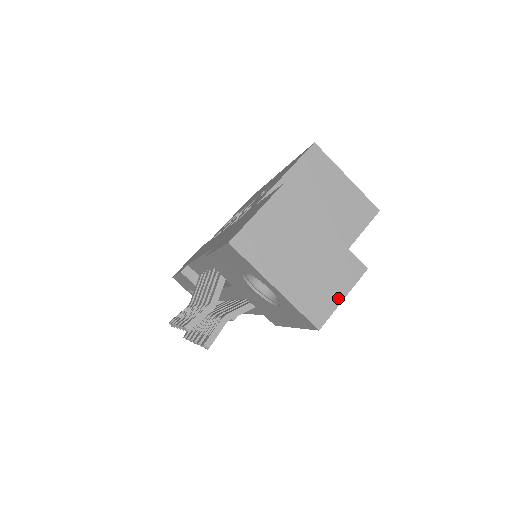
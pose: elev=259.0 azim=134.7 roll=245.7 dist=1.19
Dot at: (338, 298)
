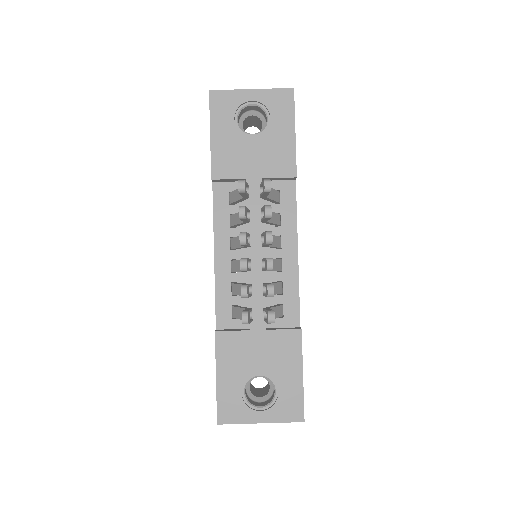
Dot at: occluded
